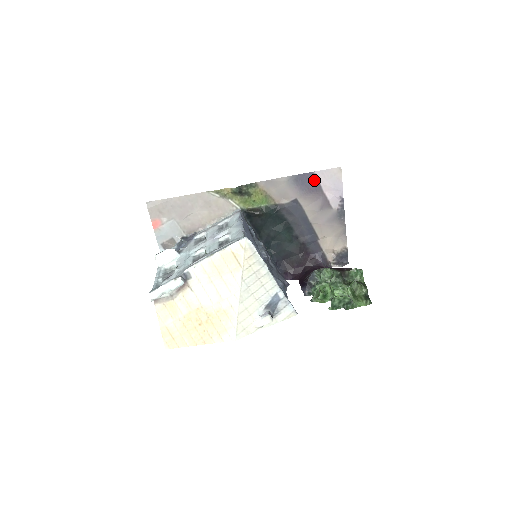
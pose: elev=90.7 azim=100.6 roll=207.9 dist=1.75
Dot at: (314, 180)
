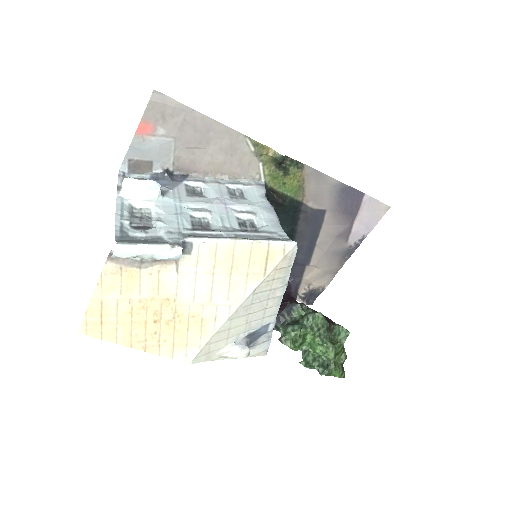
Dot at: (357, 202)
